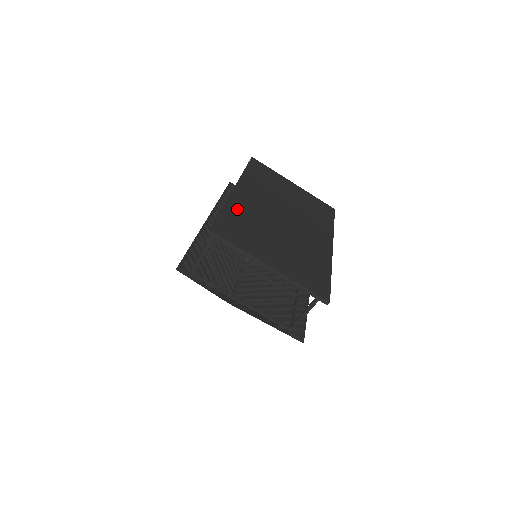
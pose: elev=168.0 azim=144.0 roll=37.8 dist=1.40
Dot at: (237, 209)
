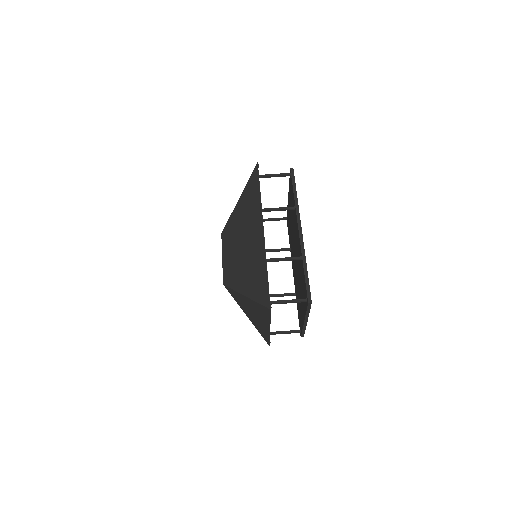
Dot at: occluded
